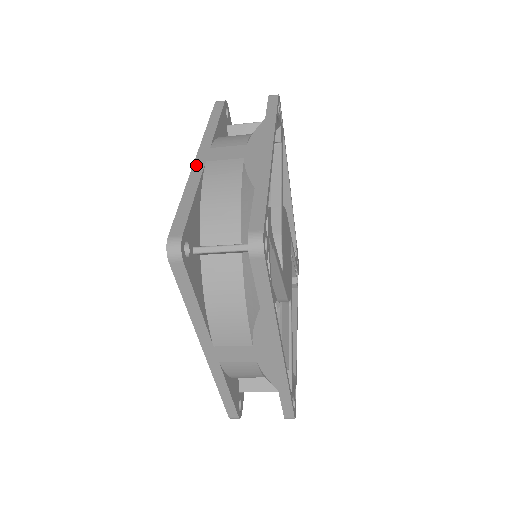
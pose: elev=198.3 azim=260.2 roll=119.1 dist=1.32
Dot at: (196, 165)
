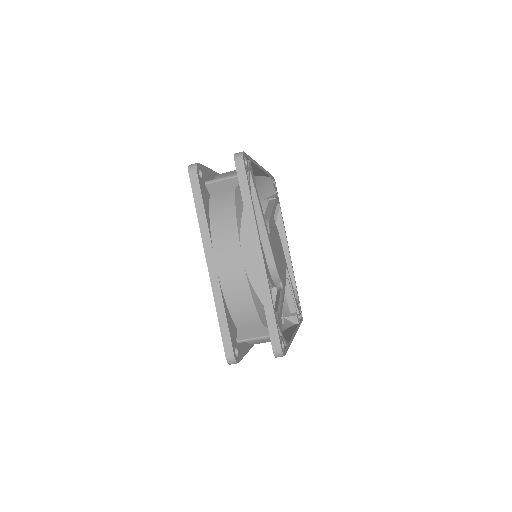
Dot at: occluded
